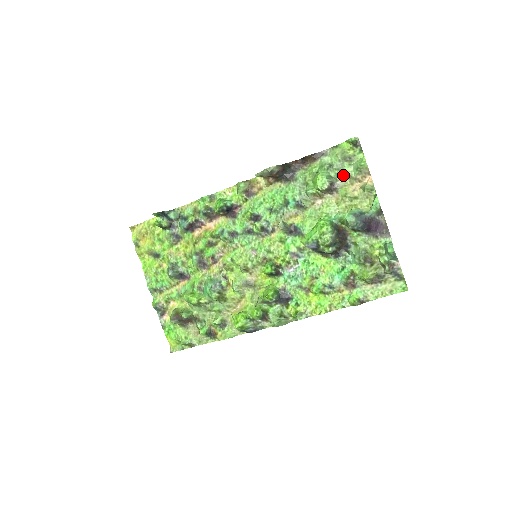
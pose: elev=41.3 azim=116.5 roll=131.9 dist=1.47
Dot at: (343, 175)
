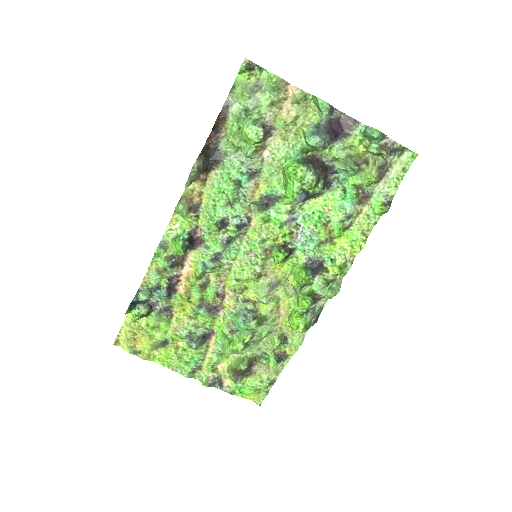
Dot at: (265, 108)
